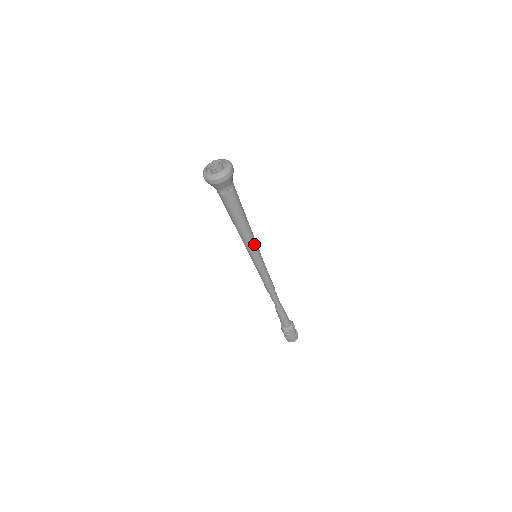
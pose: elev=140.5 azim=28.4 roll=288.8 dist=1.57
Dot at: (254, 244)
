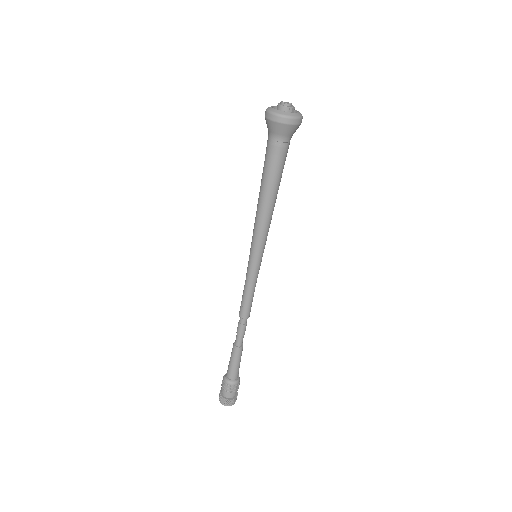
Dot at: (267, 234)
